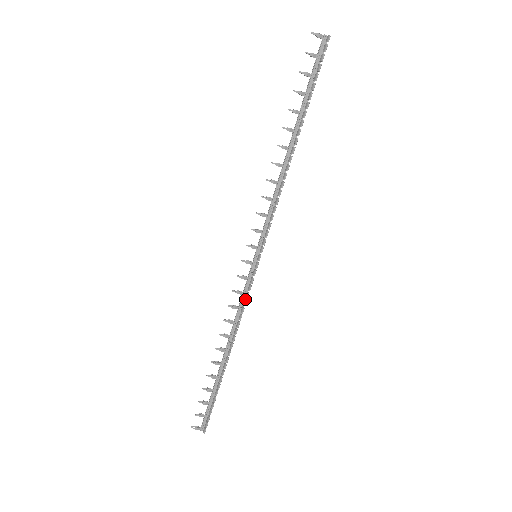
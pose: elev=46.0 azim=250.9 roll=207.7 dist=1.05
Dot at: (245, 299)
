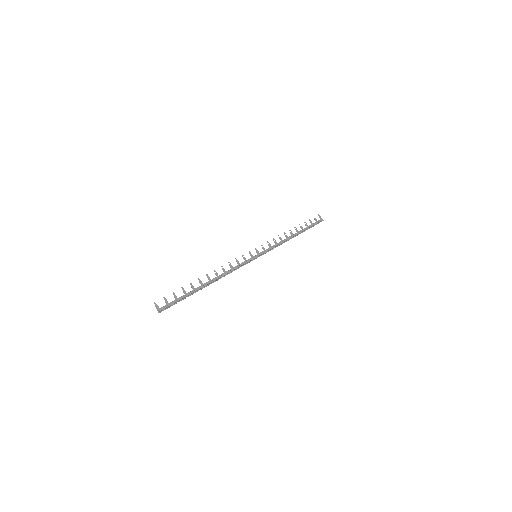
Dot at: (239, 267)
